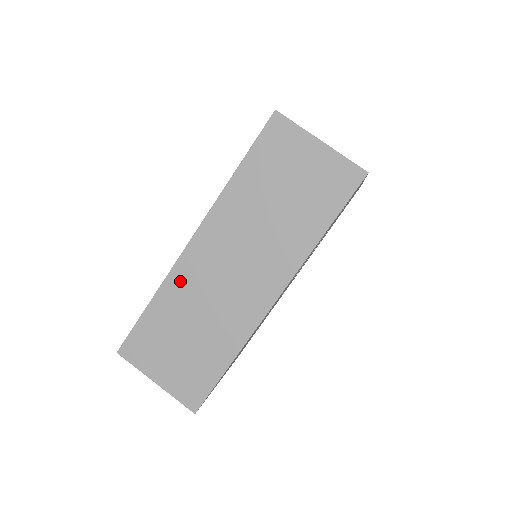
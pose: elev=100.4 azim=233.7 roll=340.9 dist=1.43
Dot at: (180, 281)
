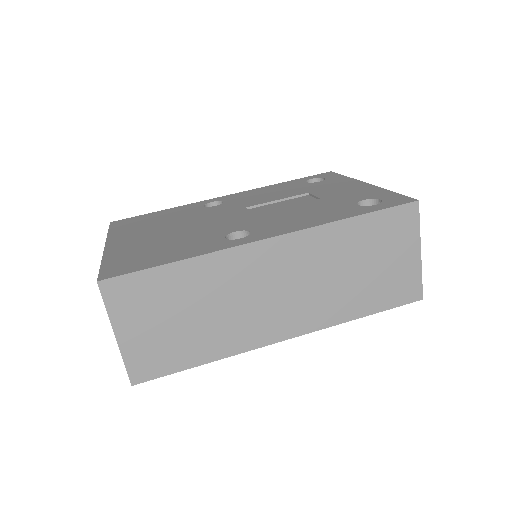
Dot at: (225, 265)
